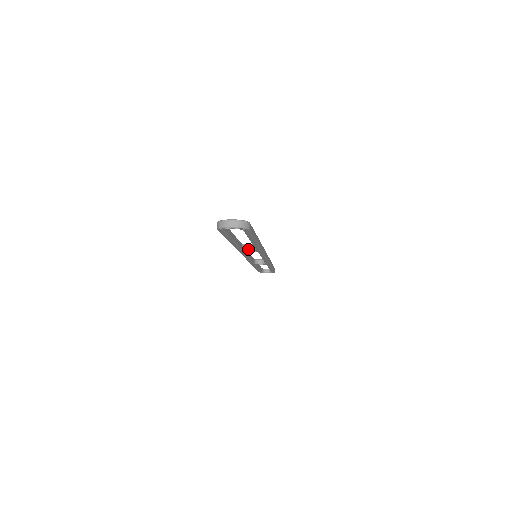
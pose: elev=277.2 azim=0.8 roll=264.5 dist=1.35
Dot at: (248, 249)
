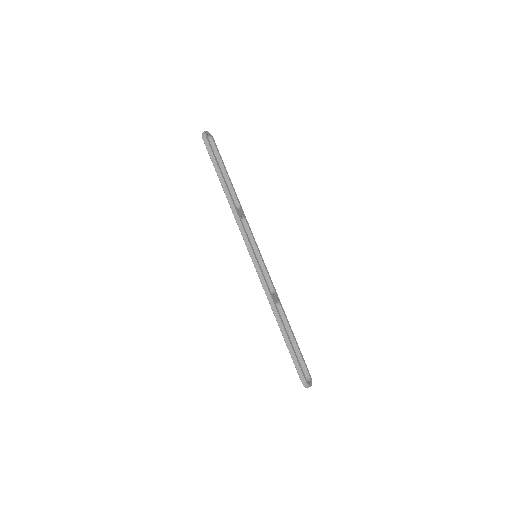
Dot at: occluded
